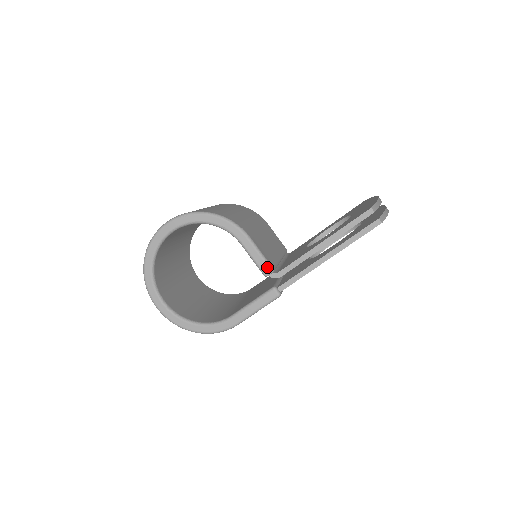
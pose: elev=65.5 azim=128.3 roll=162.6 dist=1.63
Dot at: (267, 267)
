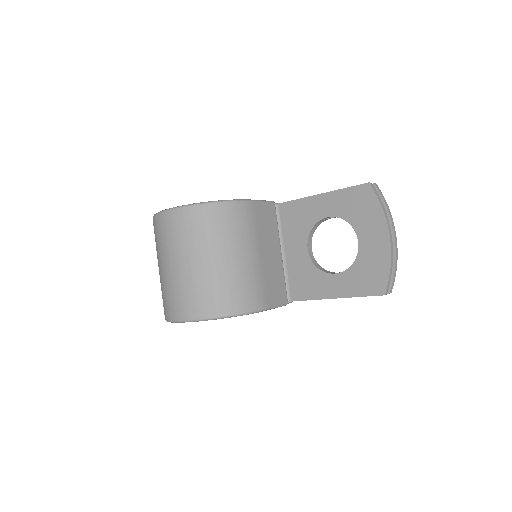
Dot at: occluded
